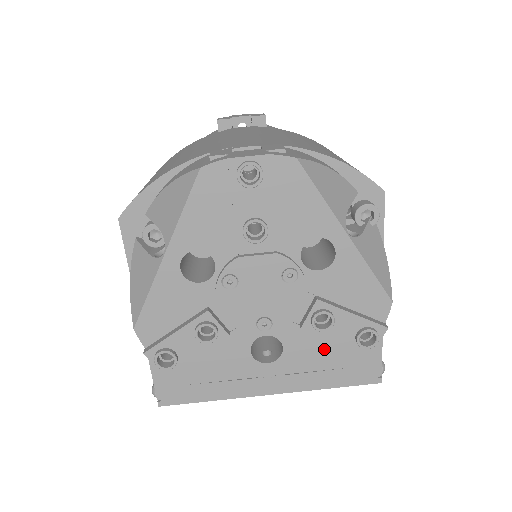
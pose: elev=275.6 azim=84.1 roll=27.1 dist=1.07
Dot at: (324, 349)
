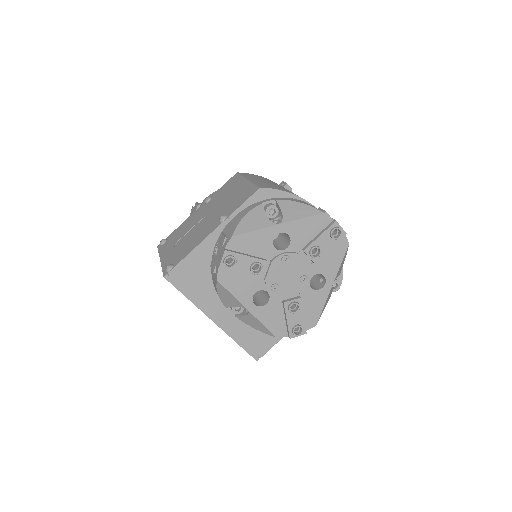
Dot at: (277, 320)
